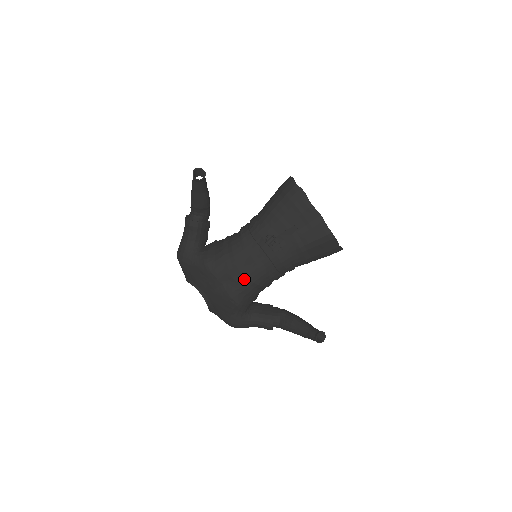
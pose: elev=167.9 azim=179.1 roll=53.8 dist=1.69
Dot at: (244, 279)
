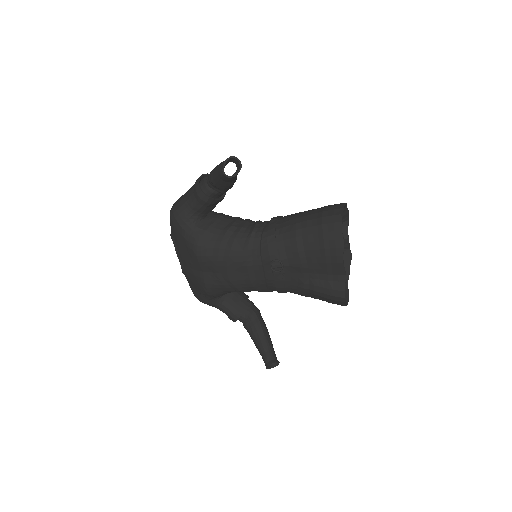
Dot at: (228, 281)
